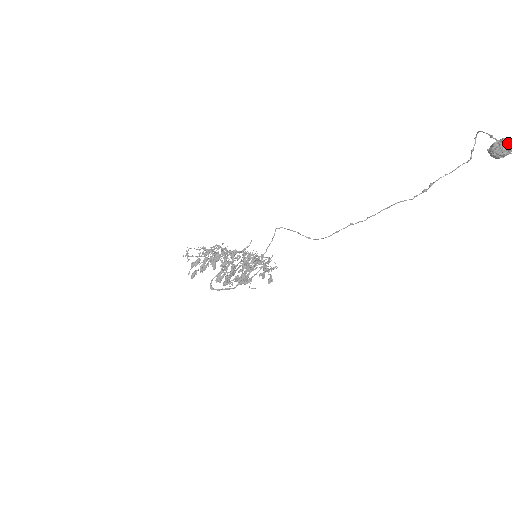
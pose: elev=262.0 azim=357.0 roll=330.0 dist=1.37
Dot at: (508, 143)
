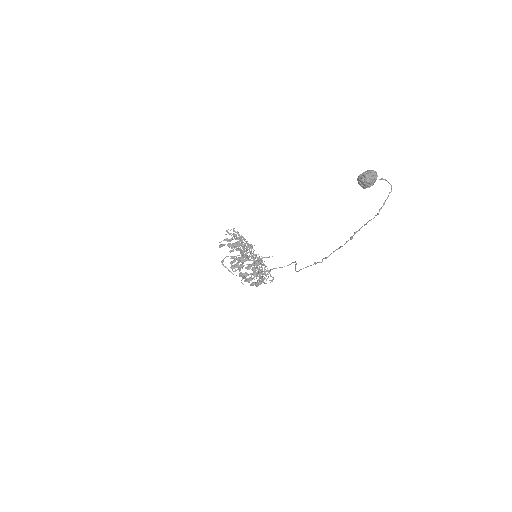
Dot at: (368, 171)
